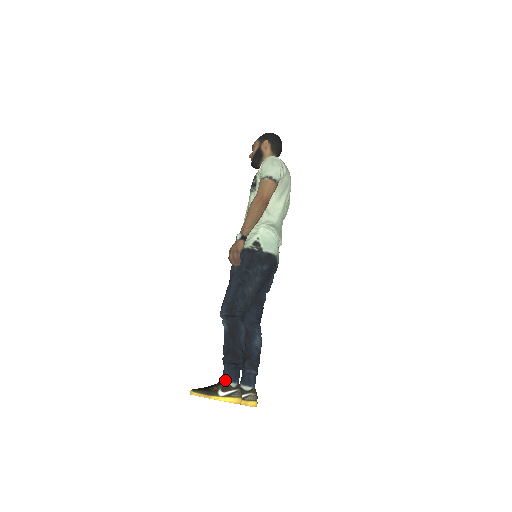
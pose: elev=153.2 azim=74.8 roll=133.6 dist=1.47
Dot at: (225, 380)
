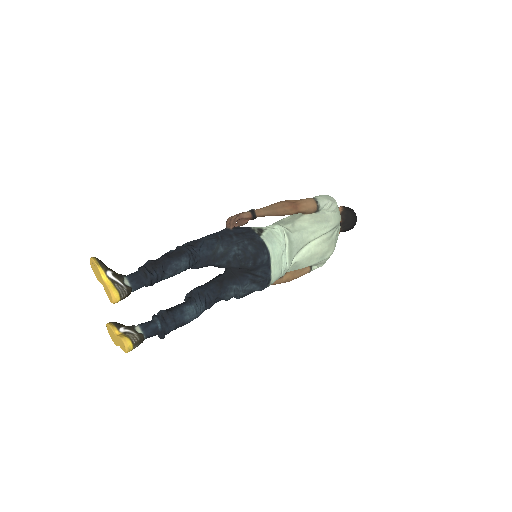
Dot at: (125, 275)
